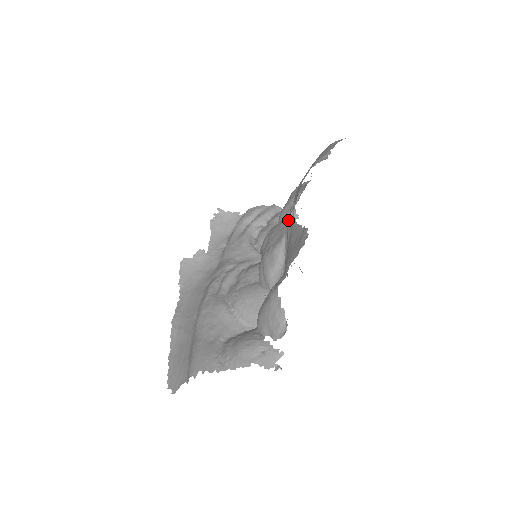
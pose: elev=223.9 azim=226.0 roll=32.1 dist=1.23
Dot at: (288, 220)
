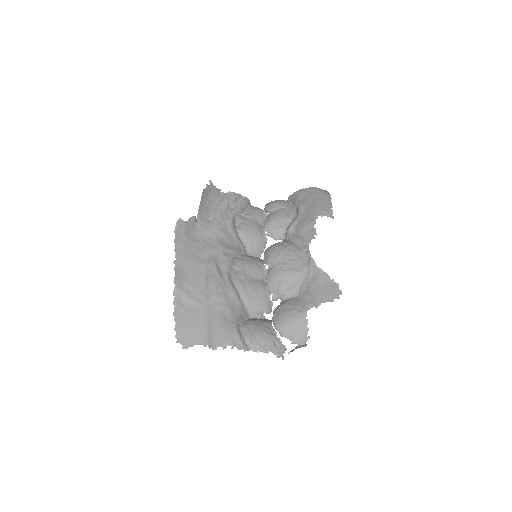
Dot at: (303, 253)
